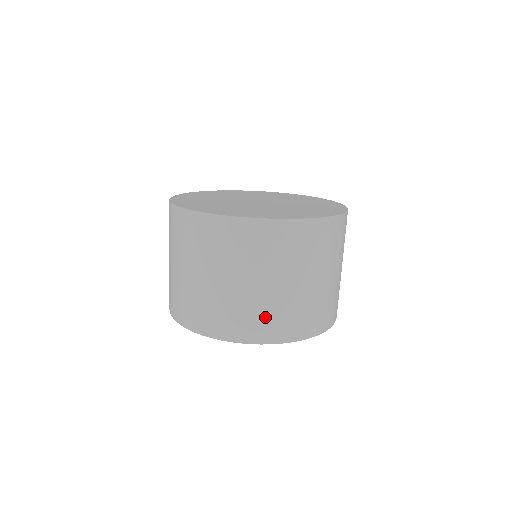
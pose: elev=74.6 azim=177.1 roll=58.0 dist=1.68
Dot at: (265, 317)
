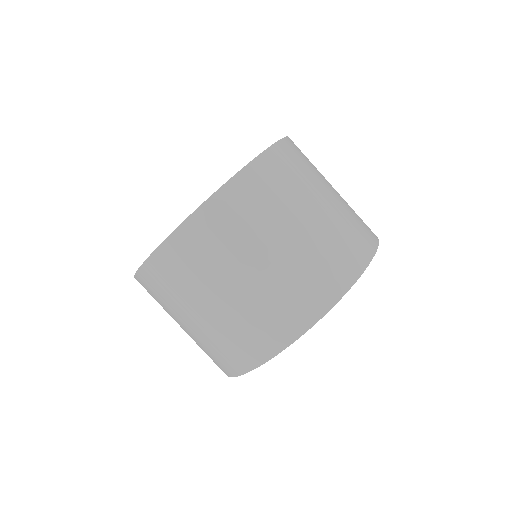
Dot at: (304, 283)
